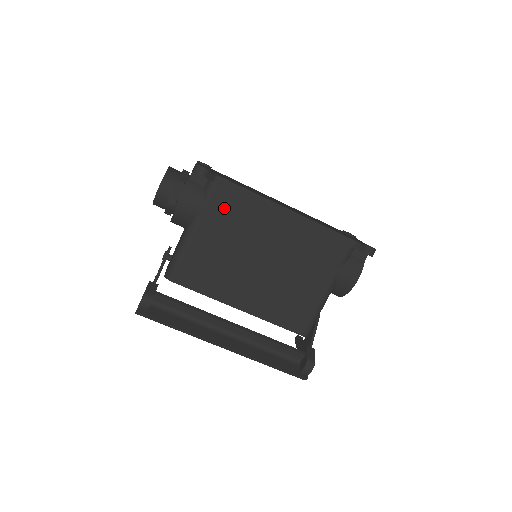
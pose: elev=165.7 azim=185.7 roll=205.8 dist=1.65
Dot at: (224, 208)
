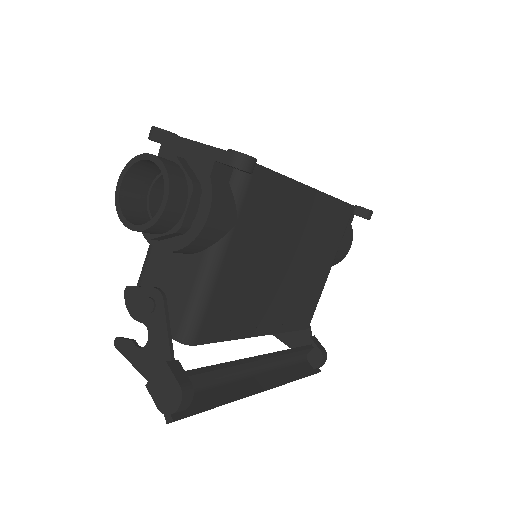
Dot at: (257, 211)
